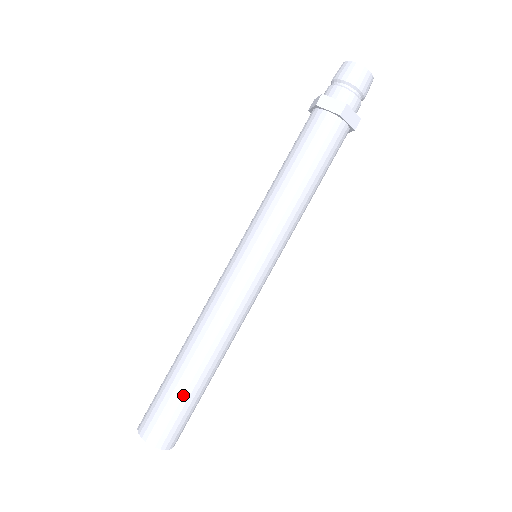
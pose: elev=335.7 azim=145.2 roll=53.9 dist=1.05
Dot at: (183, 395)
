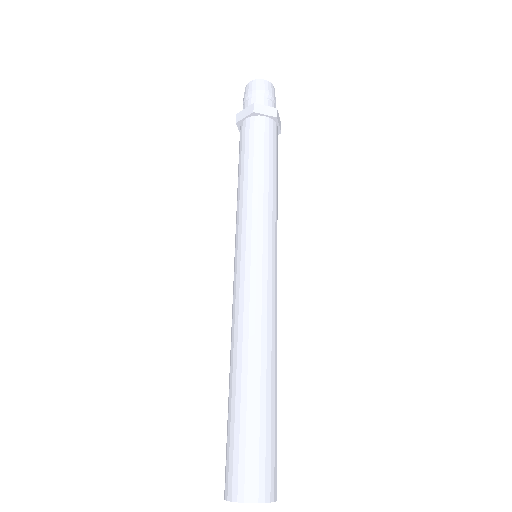
Dot at: (270, 421)
